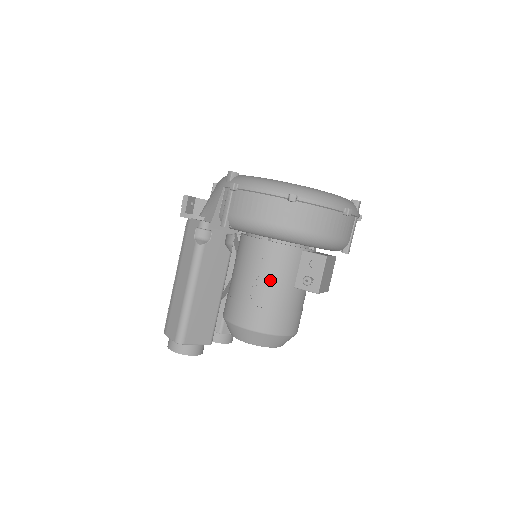
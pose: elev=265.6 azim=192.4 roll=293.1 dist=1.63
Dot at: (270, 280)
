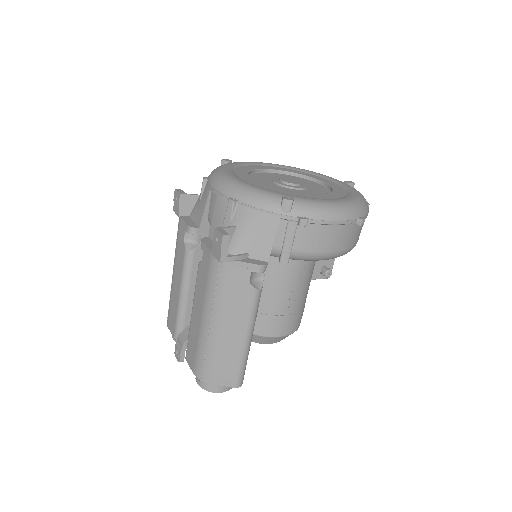
Dot at: (303, 287)
